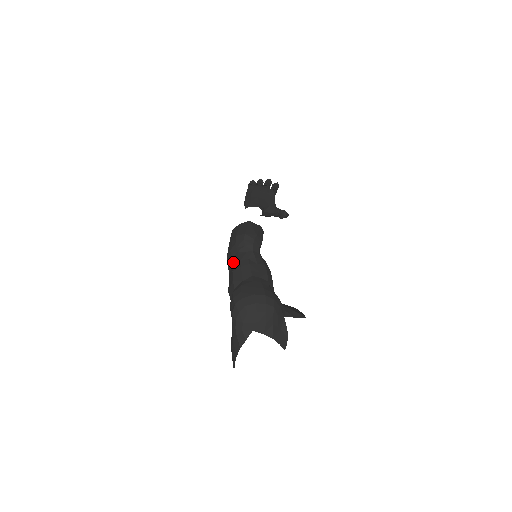
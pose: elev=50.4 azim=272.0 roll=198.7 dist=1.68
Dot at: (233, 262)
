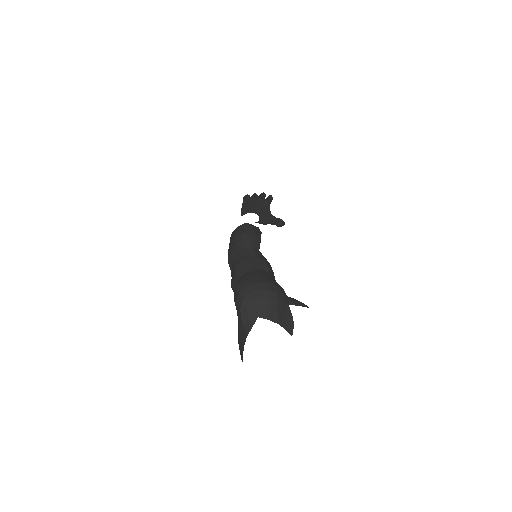
Dot at: (234, 259)
